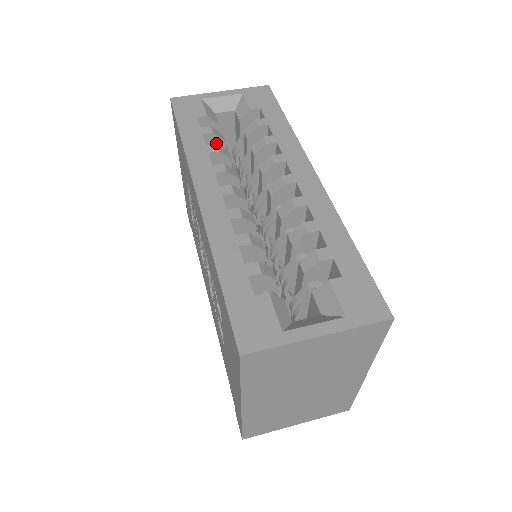
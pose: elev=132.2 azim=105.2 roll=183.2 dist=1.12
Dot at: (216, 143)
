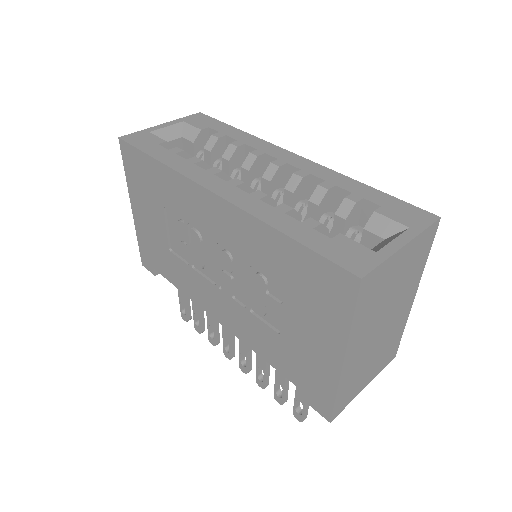
Dot at: occluded
